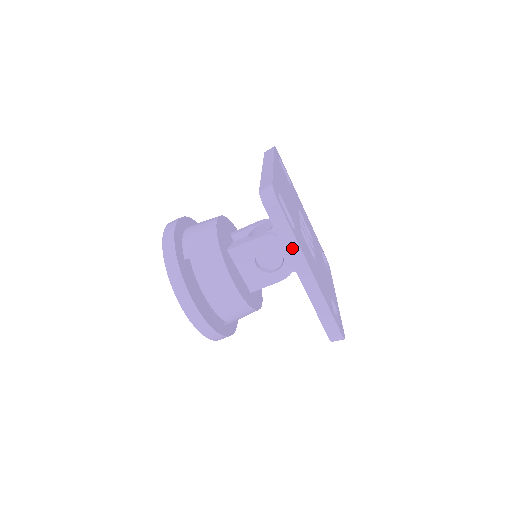
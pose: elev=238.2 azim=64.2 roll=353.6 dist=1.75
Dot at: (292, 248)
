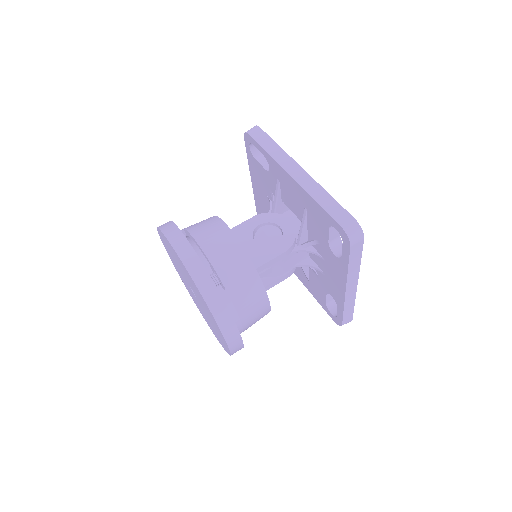
Dot at: (278, 154)
